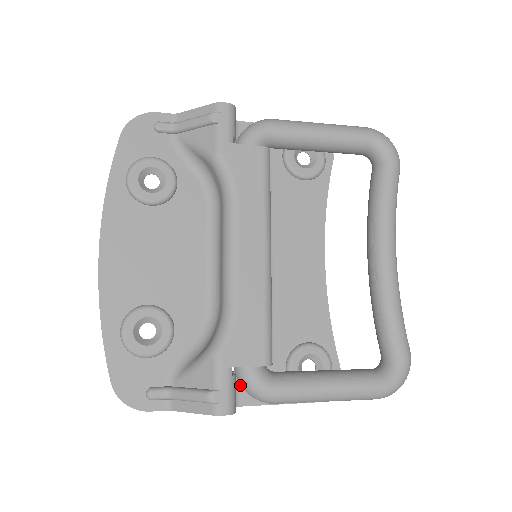
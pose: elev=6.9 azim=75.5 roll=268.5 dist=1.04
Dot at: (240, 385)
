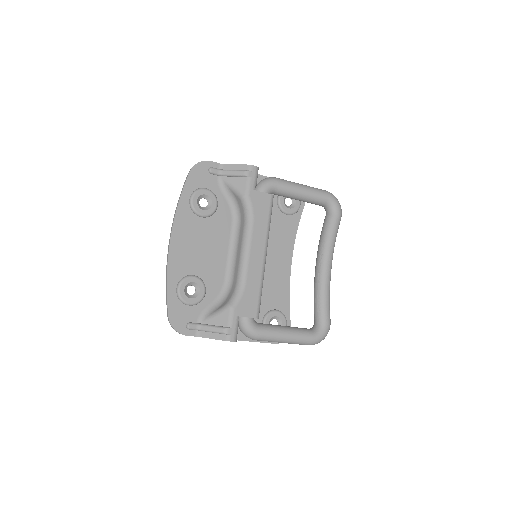
Dot at: occluded
